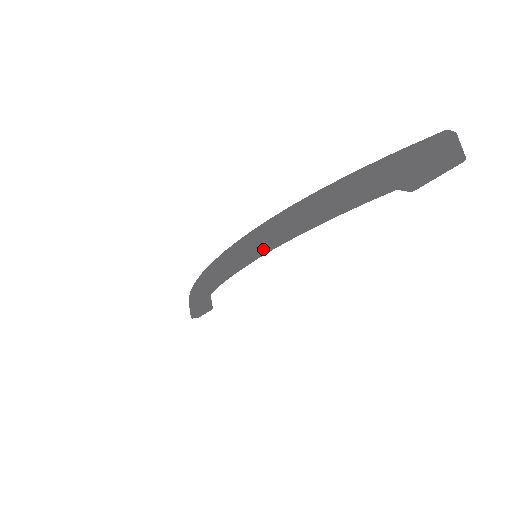
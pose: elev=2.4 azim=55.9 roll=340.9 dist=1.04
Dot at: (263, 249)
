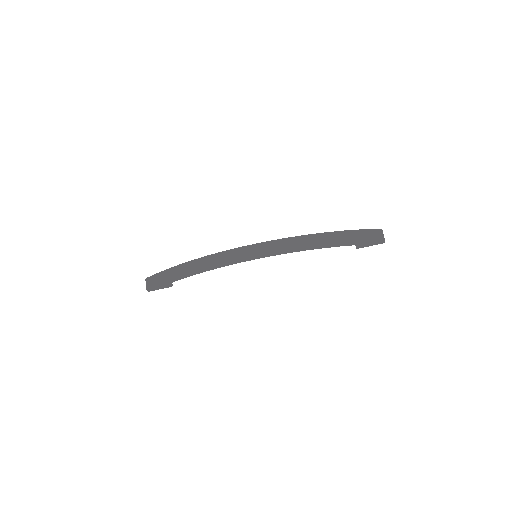
Dot at: (280, 252)
